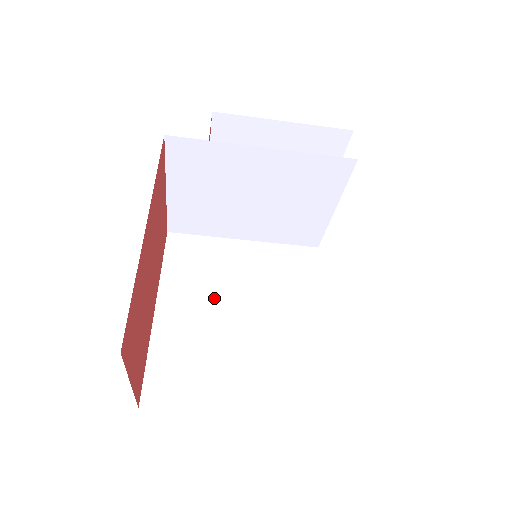
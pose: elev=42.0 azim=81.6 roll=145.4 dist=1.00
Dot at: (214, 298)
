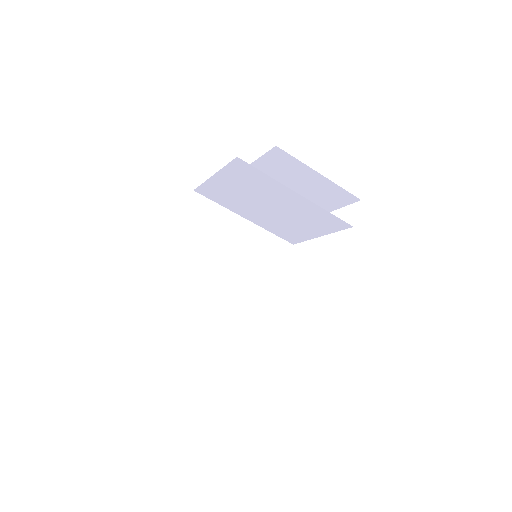
Dot at: (210, 259)
